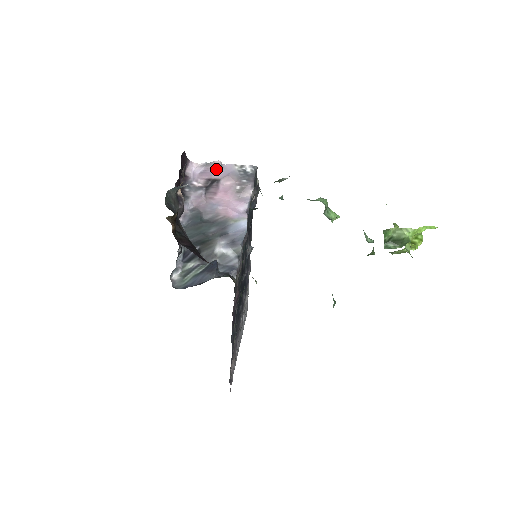
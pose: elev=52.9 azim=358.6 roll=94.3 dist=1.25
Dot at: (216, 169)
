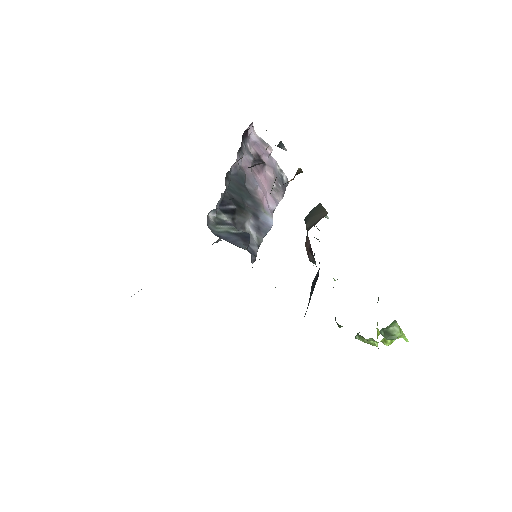
Dot at: (267, 153)
